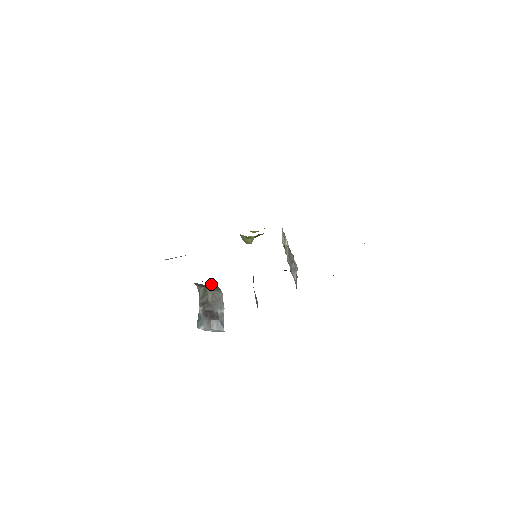
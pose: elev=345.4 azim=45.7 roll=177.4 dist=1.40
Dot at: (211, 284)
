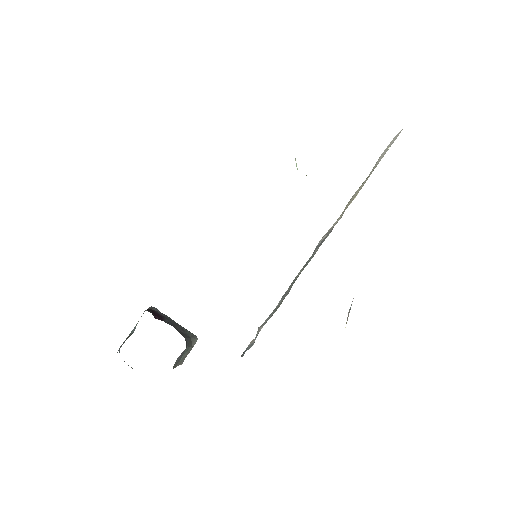
Dot at: occluded
